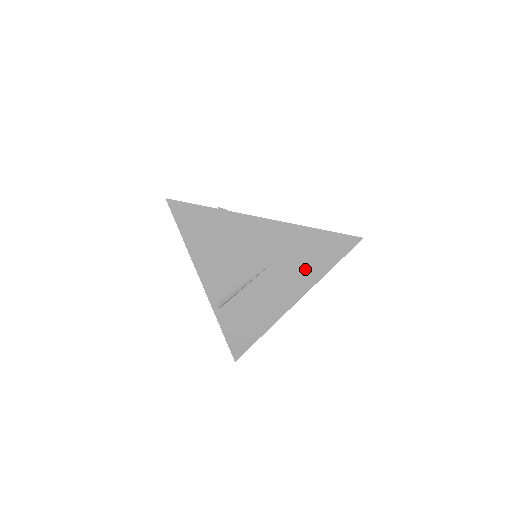
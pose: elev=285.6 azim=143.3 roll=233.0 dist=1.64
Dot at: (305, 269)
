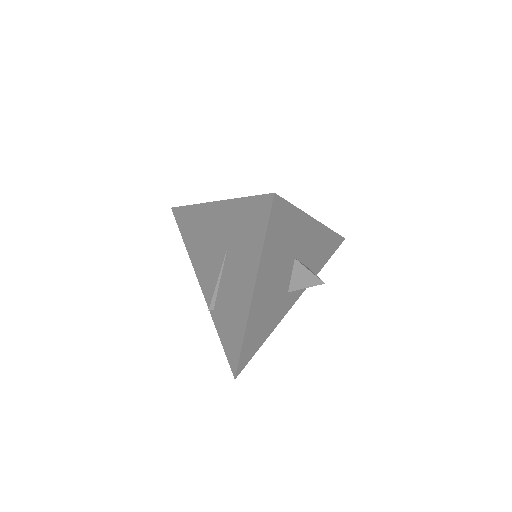
Dot at: (247, 251)
